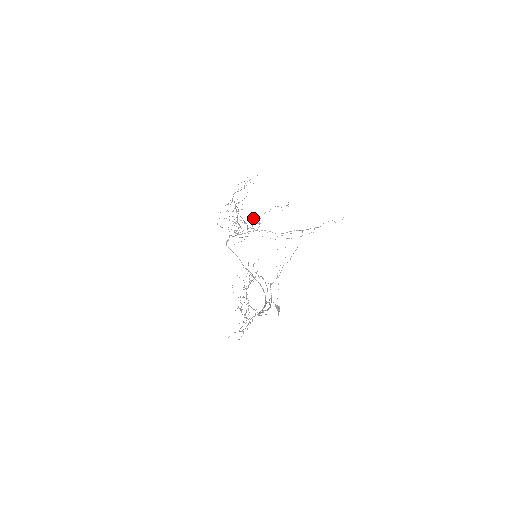
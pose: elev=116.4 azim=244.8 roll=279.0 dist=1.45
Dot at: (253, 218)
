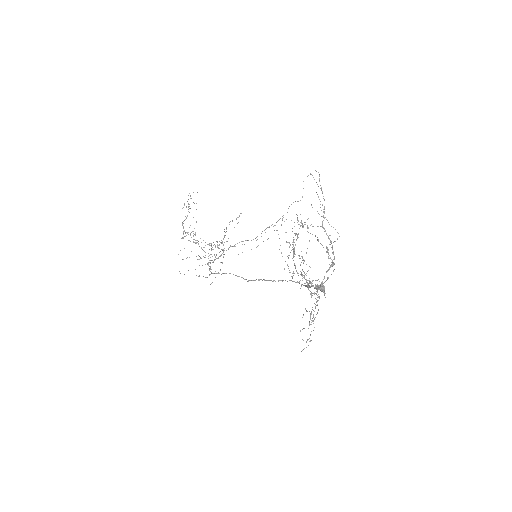
Dot at: occluded
